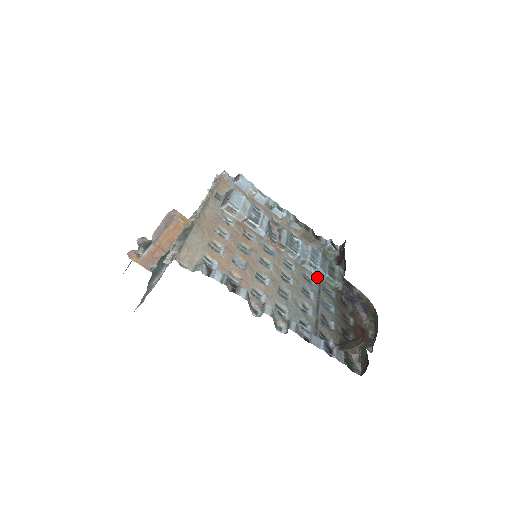
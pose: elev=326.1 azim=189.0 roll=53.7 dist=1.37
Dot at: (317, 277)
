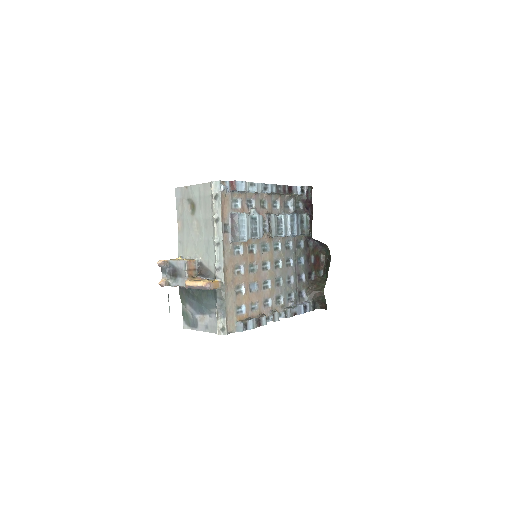
Dot at: (293, 238)
